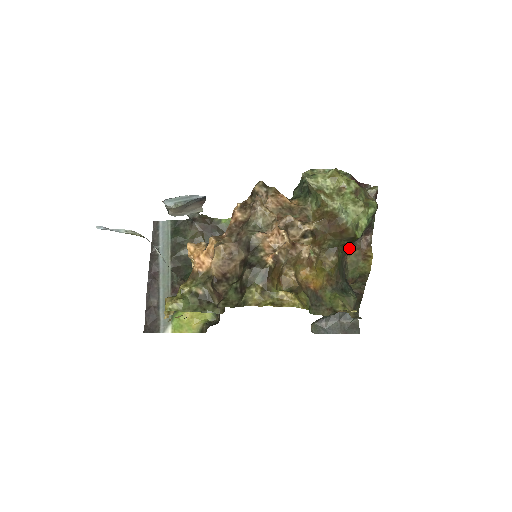
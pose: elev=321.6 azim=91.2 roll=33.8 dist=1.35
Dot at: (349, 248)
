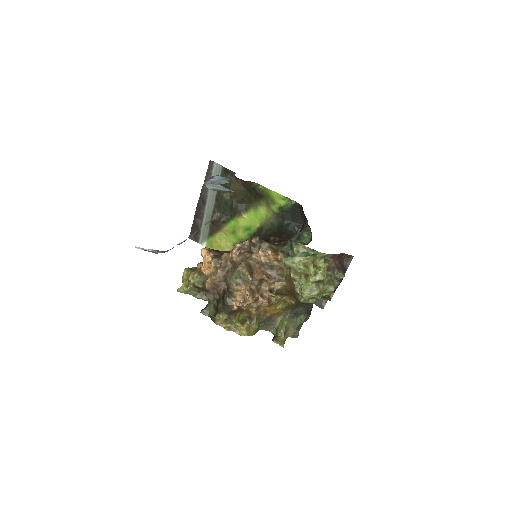
Dot at: occluded
